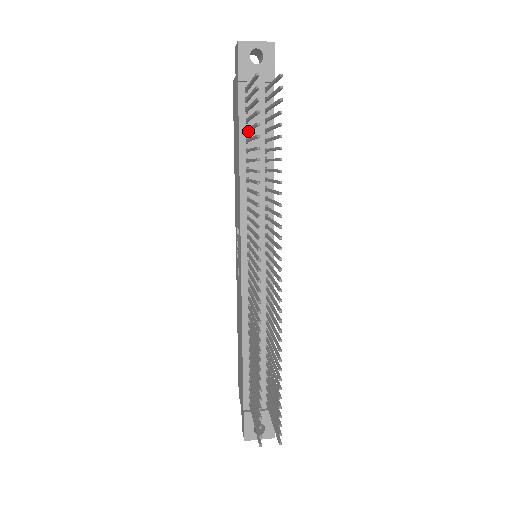
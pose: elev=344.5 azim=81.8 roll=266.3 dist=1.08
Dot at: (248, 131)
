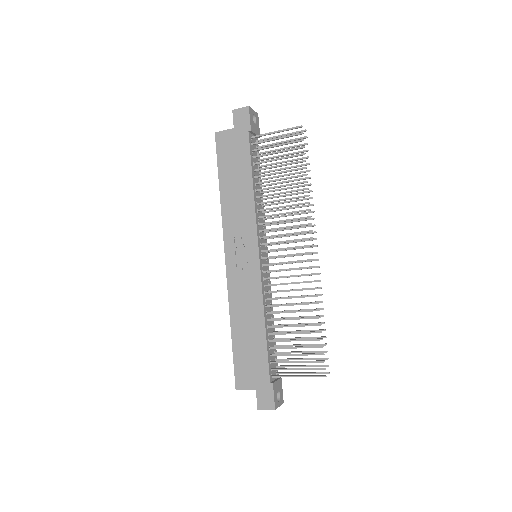
Dot at: occluded
